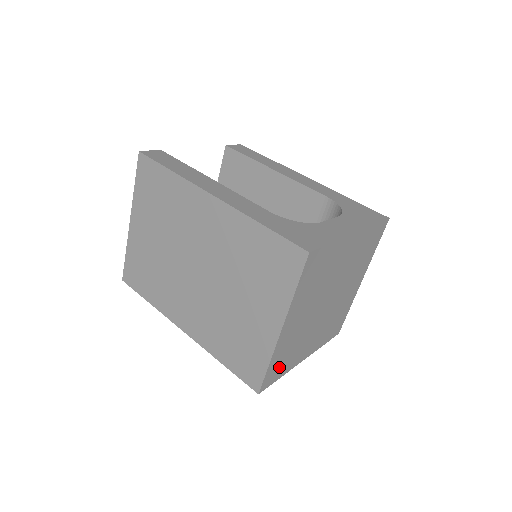
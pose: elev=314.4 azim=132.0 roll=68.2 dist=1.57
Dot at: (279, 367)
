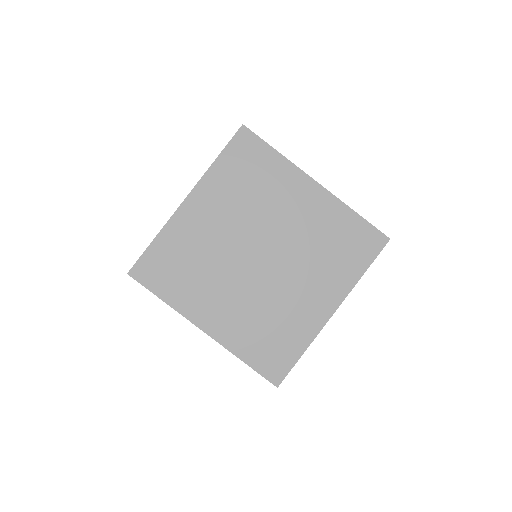
Dot at: (166, 271)
